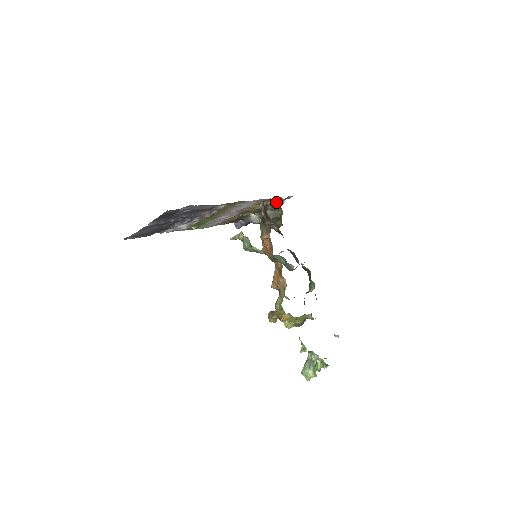
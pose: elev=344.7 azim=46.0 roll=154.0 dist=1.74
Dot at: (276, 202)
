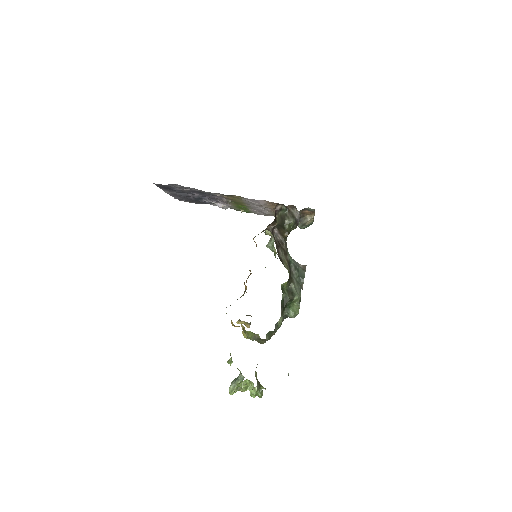
Dot at: (295, 210)
